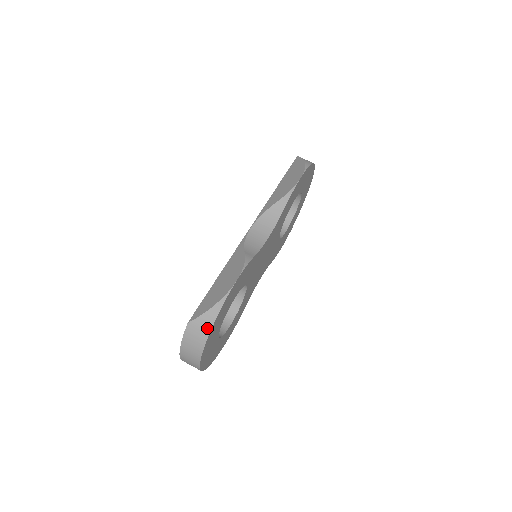
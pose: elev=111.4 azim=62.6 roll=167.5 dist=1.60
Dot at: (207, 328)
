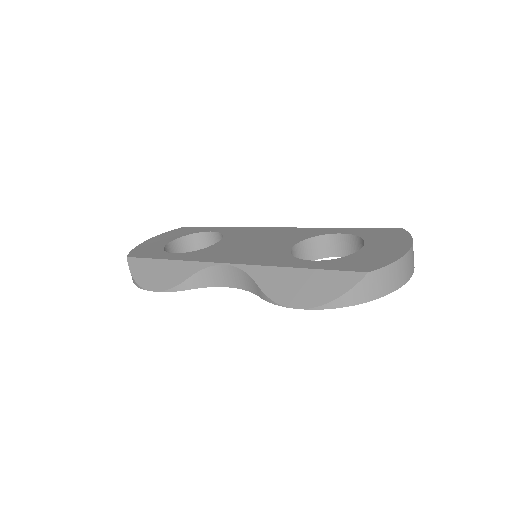
Dot at: occluded
